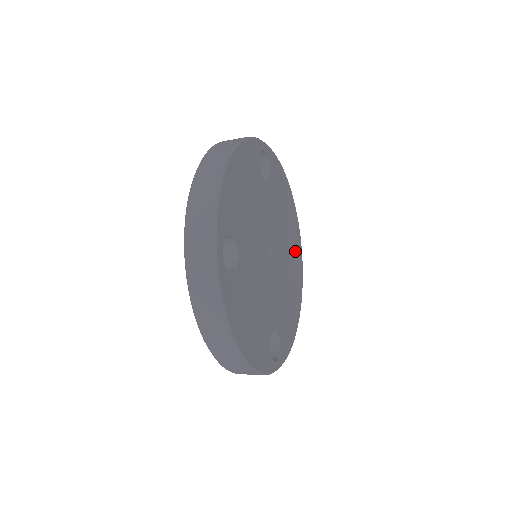
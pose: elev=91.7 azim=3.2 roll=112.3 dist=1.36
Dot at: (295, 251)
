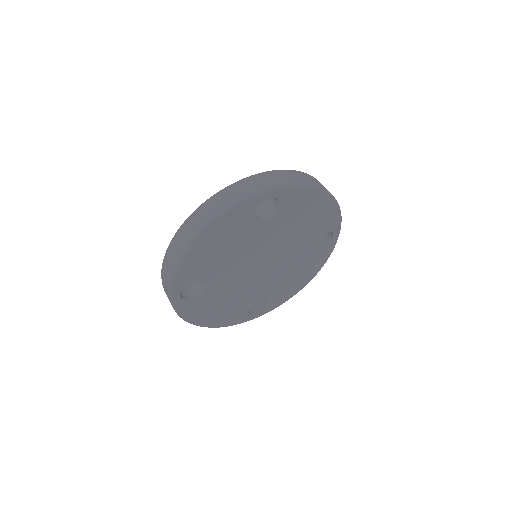
Dot at: occluded
